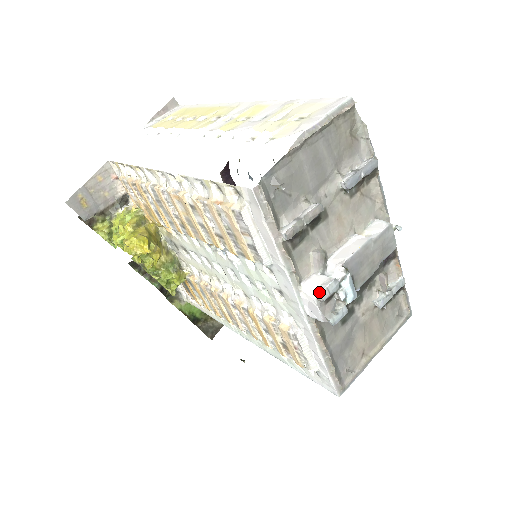
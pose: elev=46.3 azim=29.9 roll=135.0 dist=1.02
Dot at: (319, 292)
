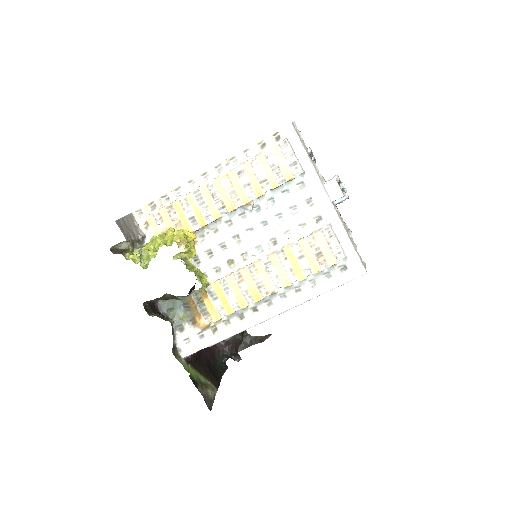
Dot at: (335, 176)
